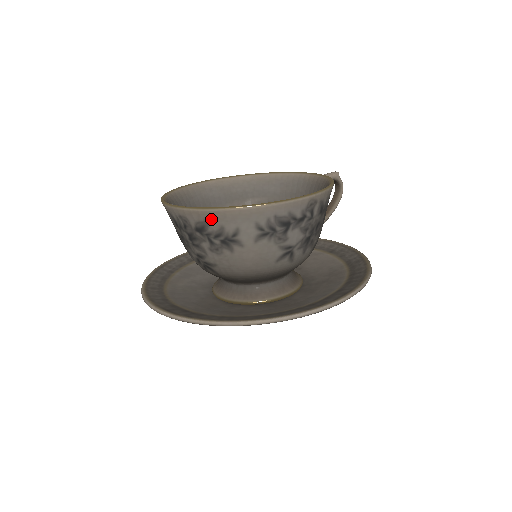
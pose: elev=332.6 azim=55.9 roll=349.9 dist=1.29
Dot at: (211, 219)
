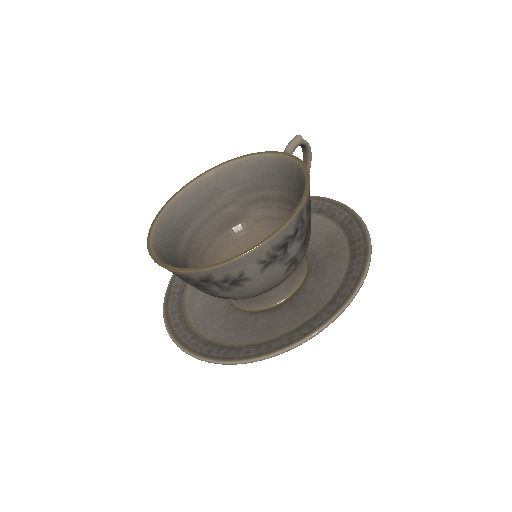
Dot at: (214, 273)
